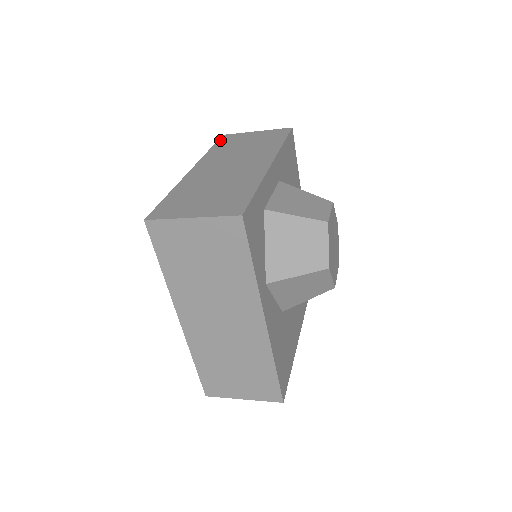
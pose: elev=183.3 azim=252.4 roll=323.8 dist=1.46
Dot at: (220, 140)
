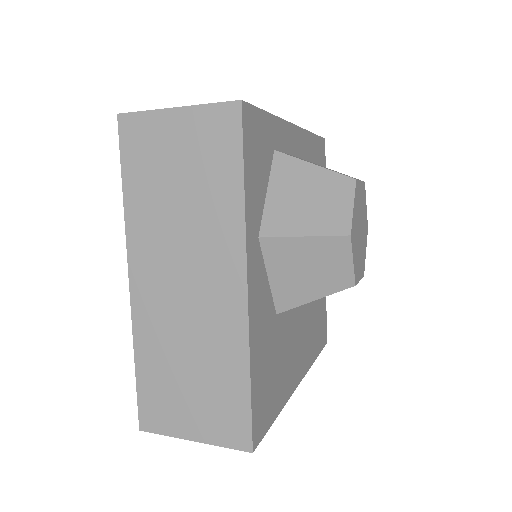
Dot at: occluded
